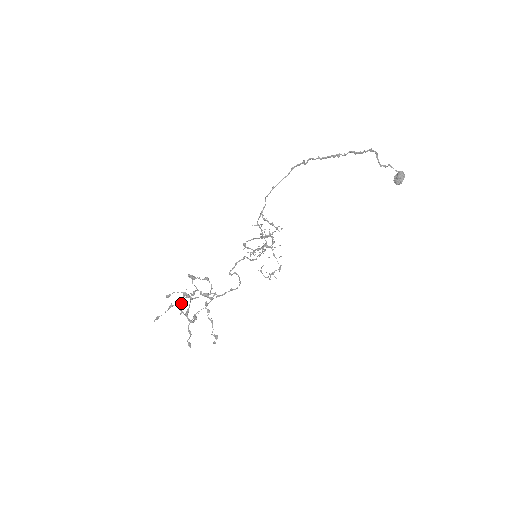
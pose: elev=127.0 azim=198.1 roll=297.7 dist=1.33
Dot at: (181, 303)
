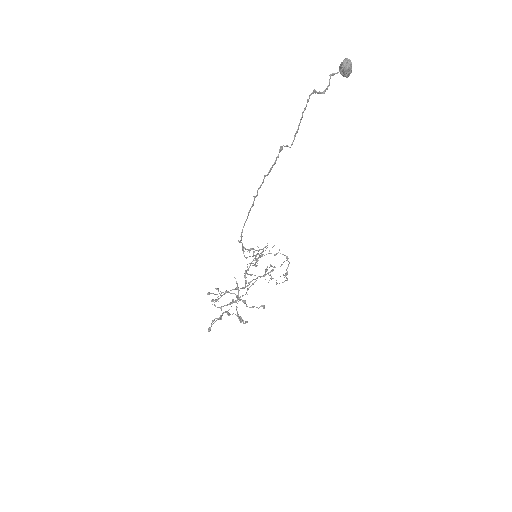
Dot at: occluded
